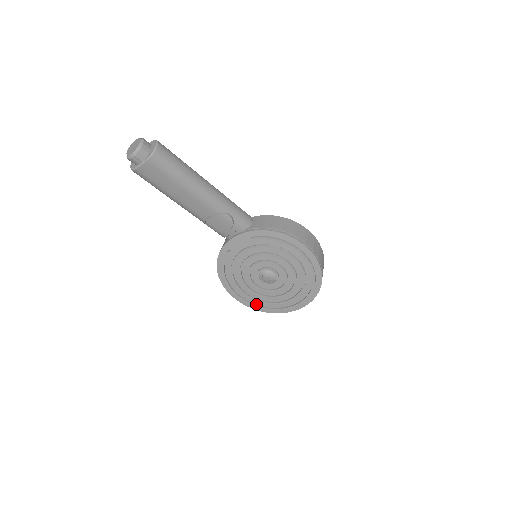
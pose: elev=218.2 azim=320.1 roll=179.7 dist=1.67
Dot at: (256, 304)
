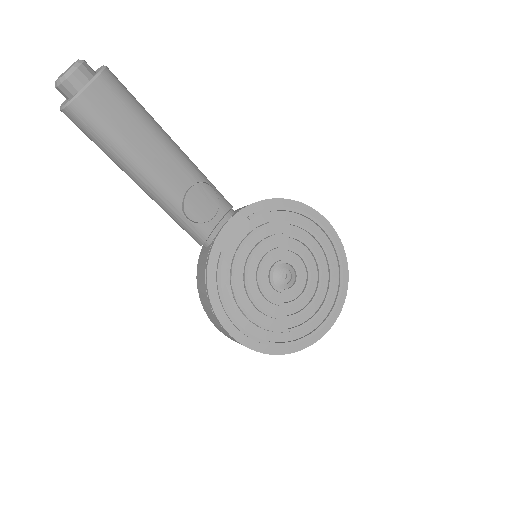
Dot at: (279, 342)
